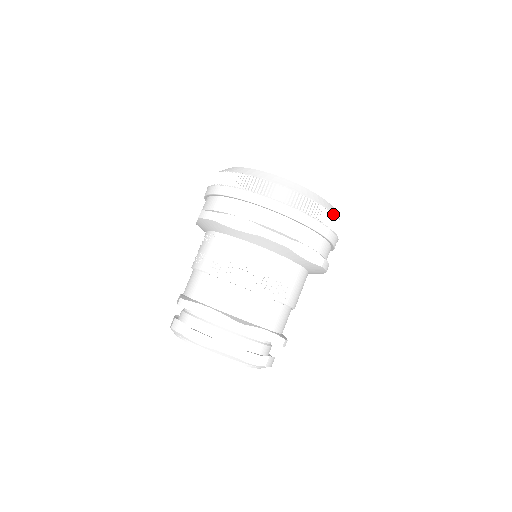
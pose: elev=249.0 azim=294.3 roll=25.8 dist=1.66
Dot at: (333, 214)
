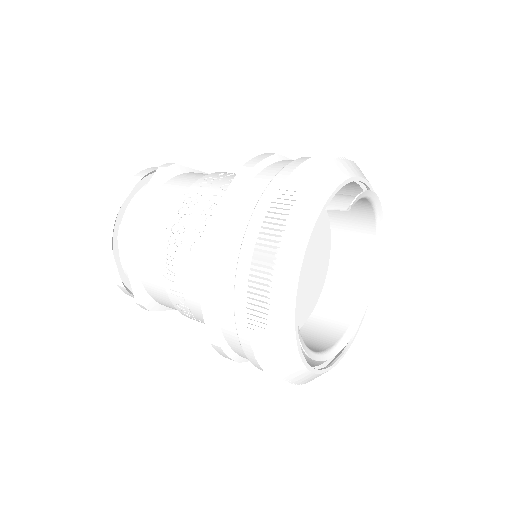
Dot at: occluded
